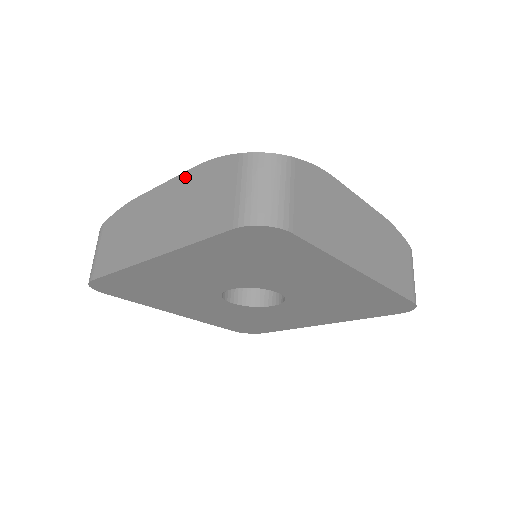
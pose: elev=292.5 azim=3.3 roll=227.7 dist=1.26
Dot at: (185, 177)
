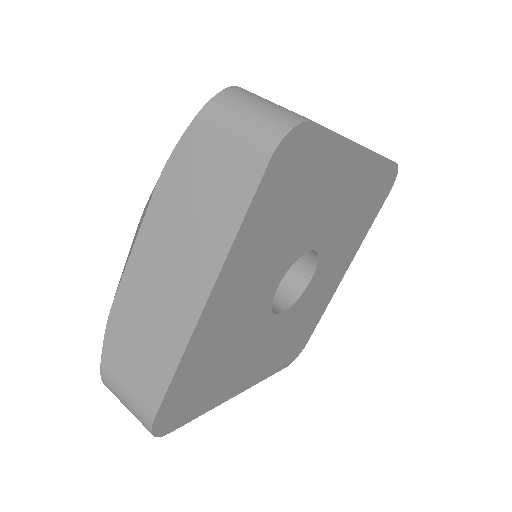
Dot at: (154, 208)
